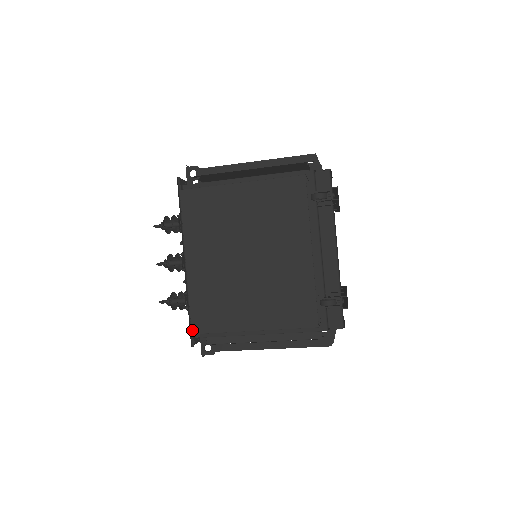
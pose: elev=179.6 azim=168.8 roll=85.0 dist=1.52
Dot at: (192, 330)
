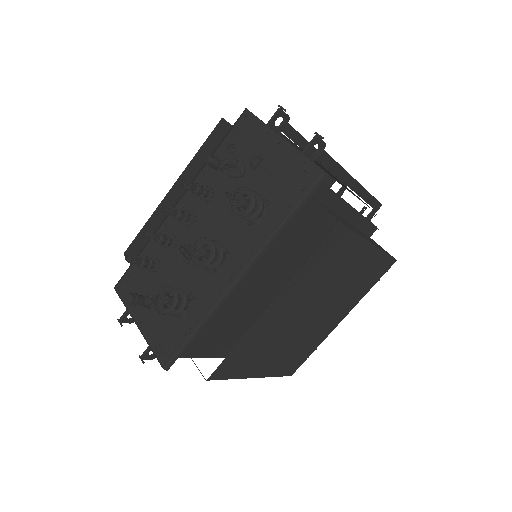
Dot at: (211, 377)
